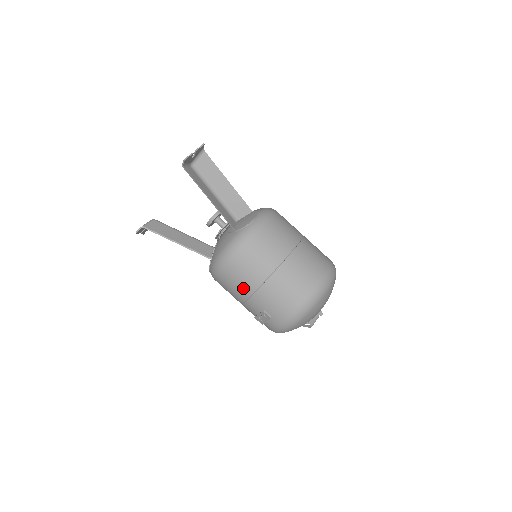
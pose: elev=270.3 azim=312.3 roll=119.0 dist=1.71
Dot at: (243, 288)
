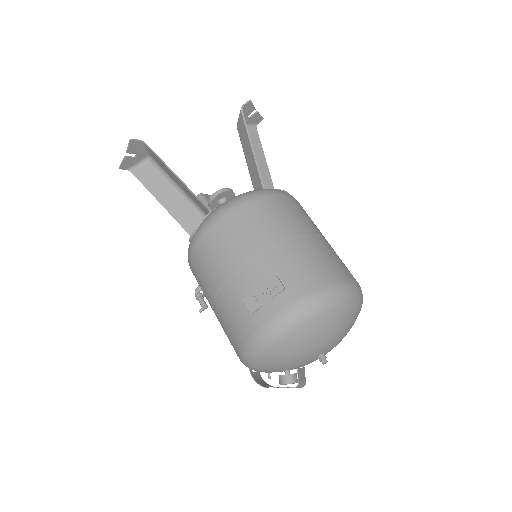
Dot at: (257, 237)
